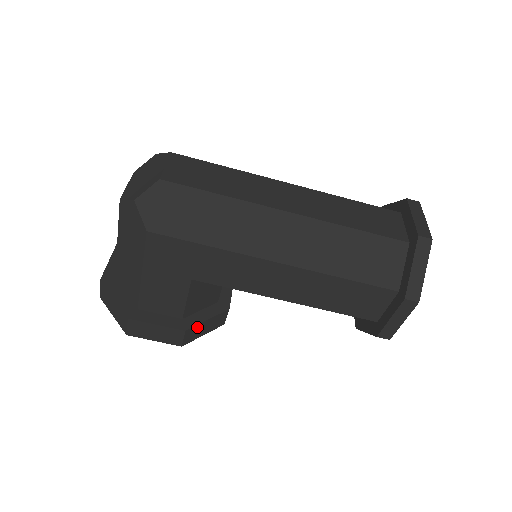
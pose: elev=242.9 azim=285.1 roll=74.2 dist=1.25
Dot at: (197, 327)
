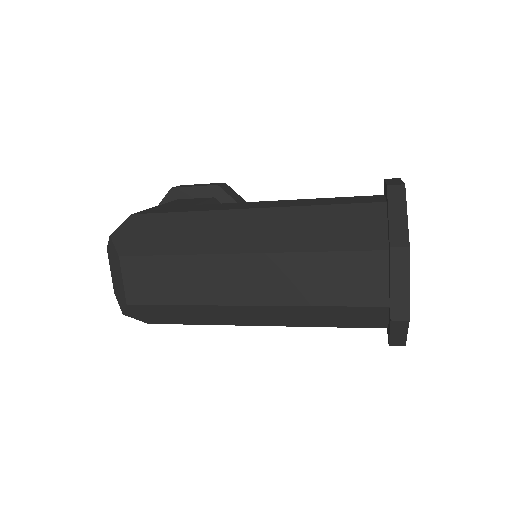
Dot at: occluded
